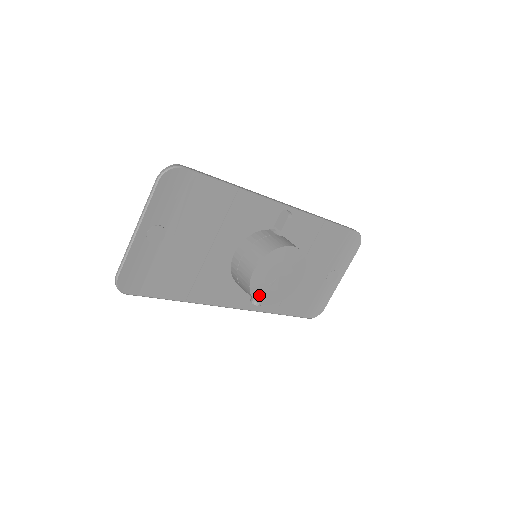
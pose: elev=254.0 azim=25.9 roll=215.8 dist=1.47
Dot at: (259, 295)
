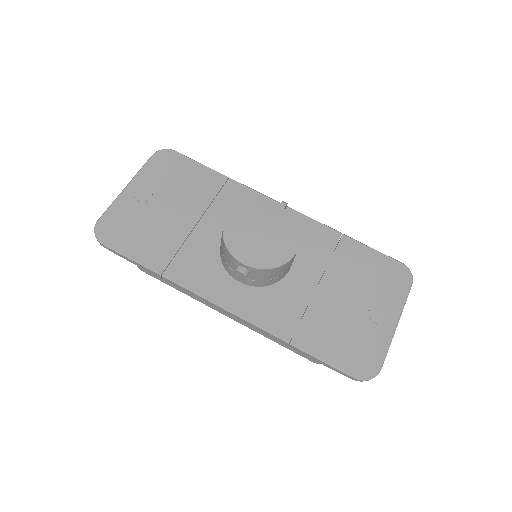
Dot at: (236, 249)
